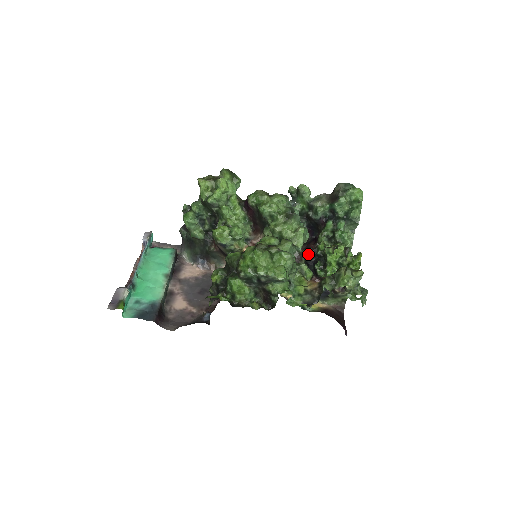
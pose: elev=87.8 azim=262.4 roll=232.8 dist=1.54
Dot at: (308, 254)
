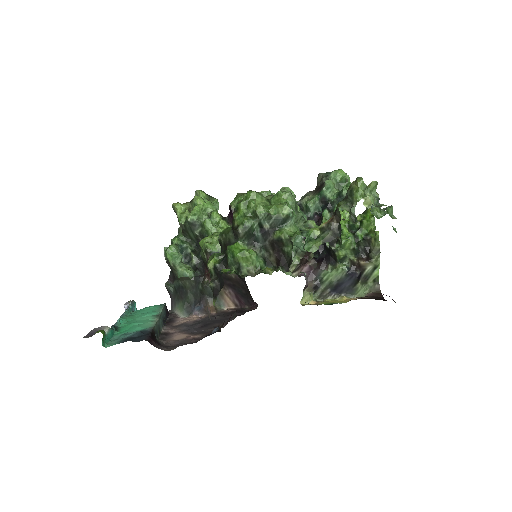
Dot at: occluded
